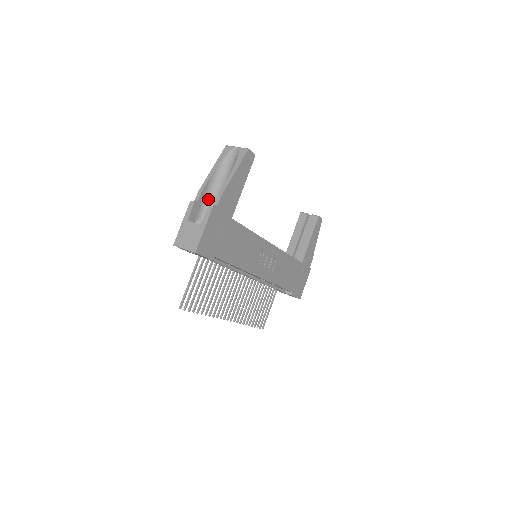
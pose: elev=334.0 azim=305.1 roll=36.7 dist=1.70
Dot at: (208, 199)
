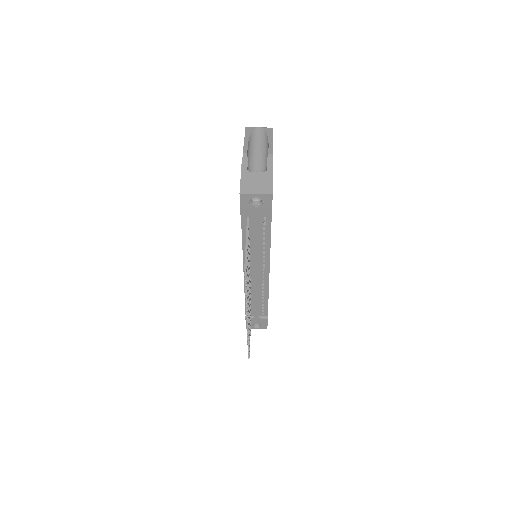
Dot at: (249, 164)
